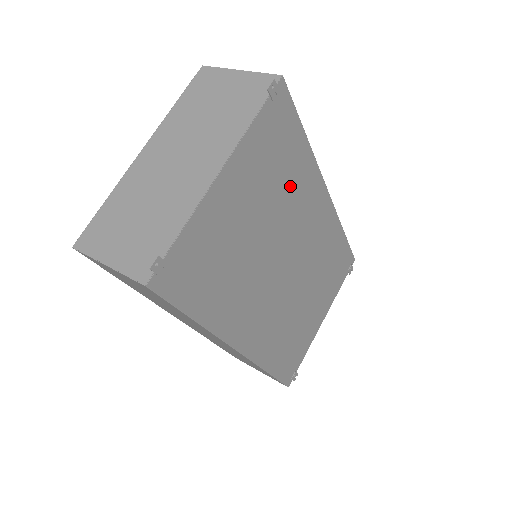
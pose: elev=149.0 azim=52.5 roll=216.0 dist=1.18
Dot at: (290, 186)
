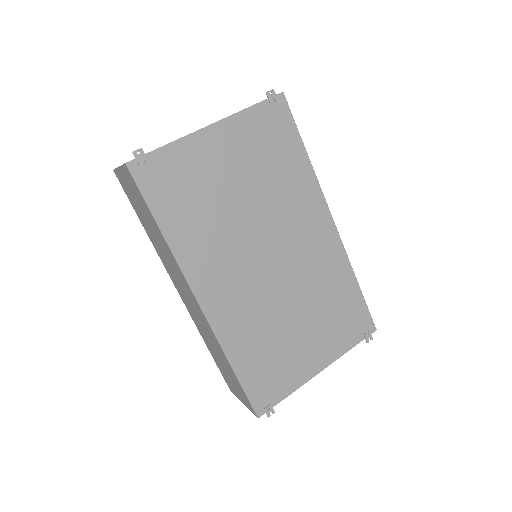
Dot at: (283, 182)
